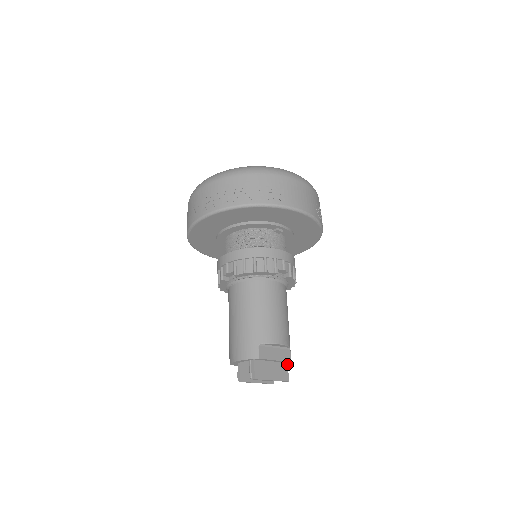
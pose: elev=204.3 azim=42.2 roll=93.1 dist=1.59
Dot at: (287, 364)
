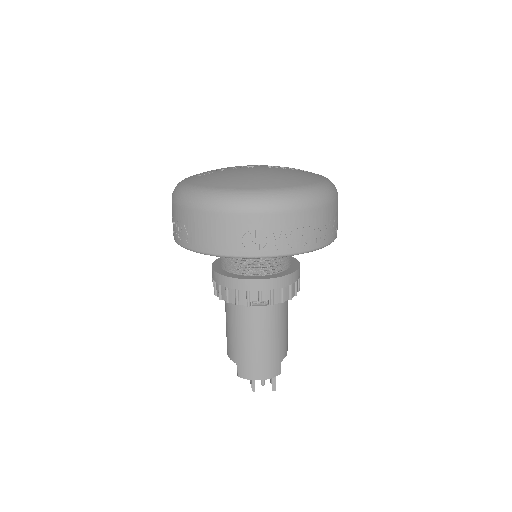
Dot at: occluded
